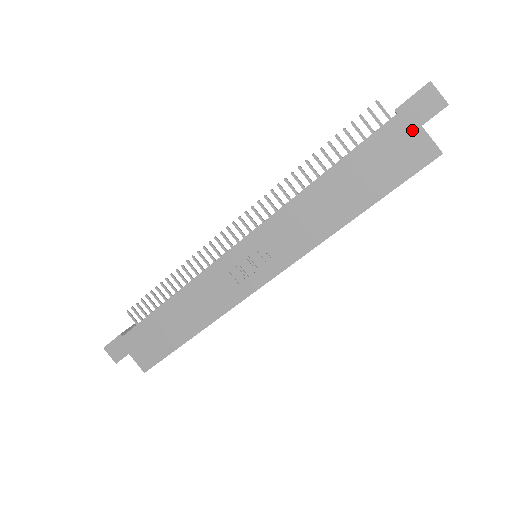
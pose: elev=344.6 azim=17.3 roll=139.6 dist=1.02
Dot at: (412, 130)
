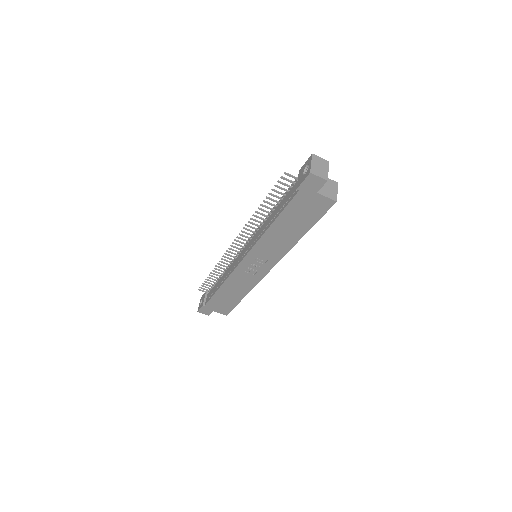
Dot at: (312, 196)
